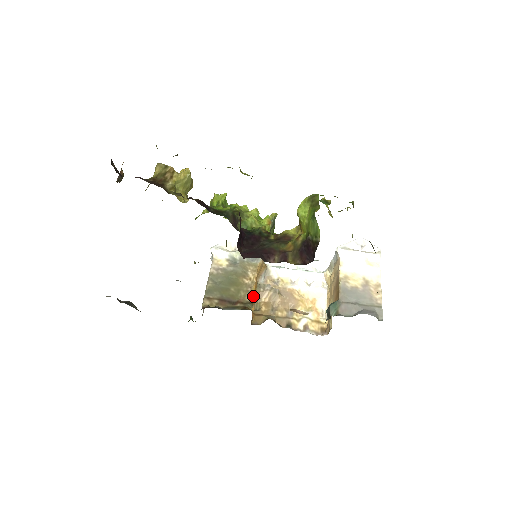
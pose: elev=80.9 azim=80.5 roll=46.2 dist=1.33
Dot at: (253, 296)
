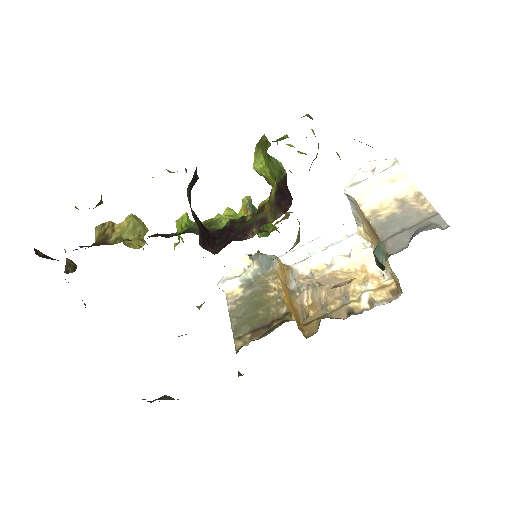
Dot at: (287, 305)
